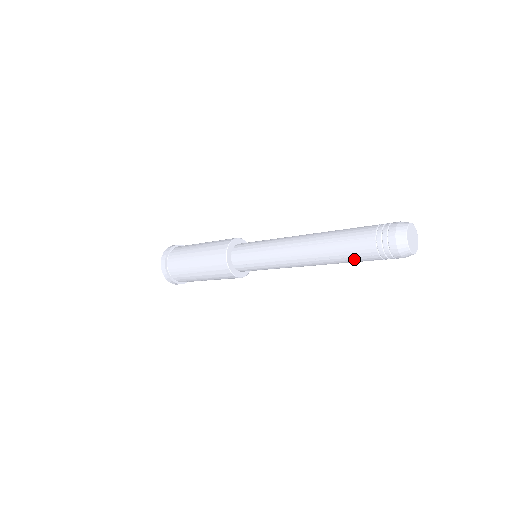
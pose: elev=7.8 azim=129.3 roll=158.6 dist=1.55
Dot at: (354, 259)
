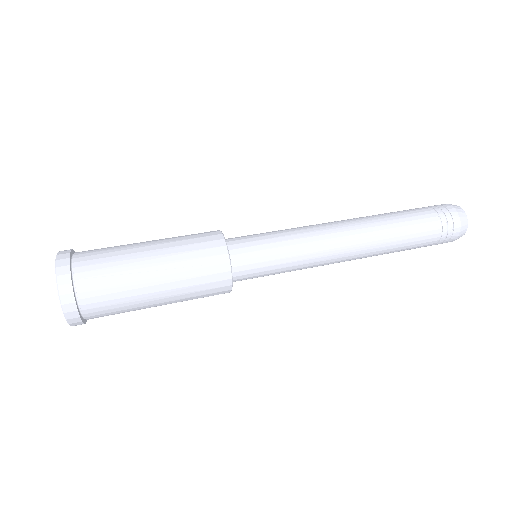
Dot at: occluded
